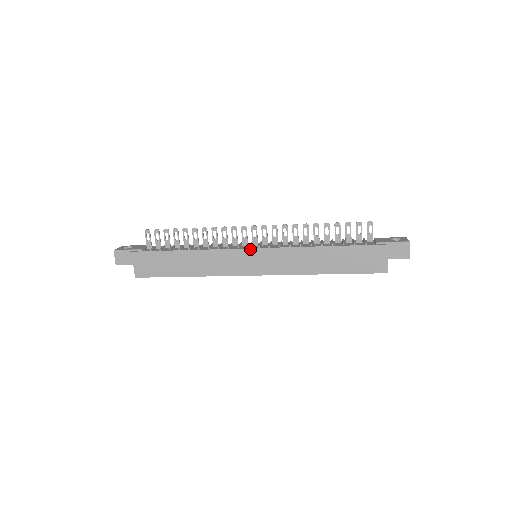
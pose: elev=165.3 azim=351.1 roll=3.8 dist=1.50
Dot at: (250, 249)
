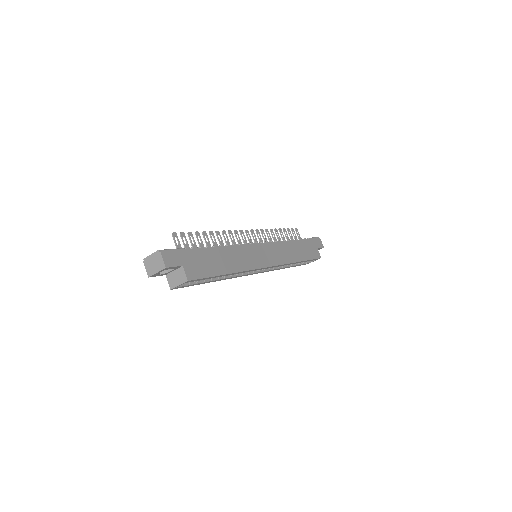
Dot at: (259, 244)
